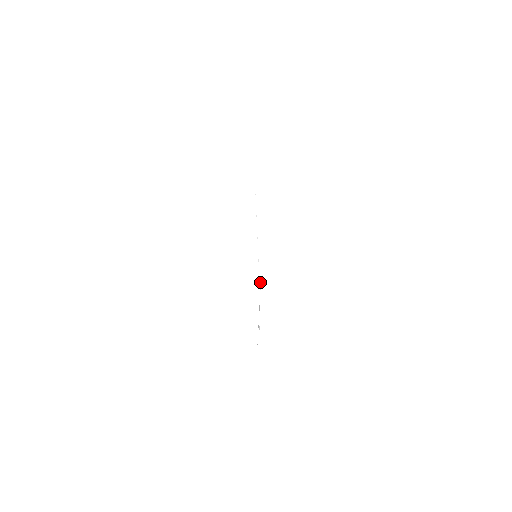
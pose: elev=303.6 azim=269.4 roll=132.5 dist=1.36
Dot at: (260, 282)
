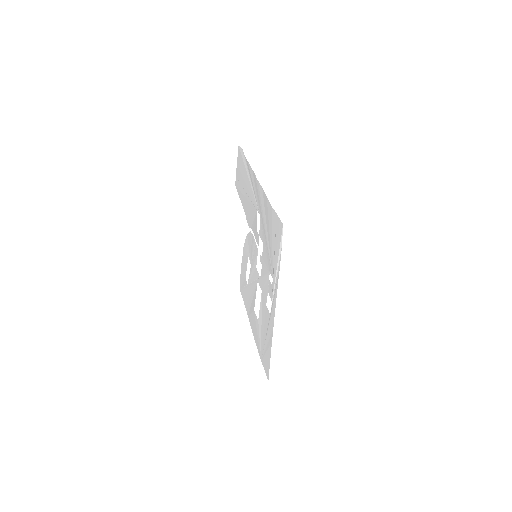
Dot at: occluded
